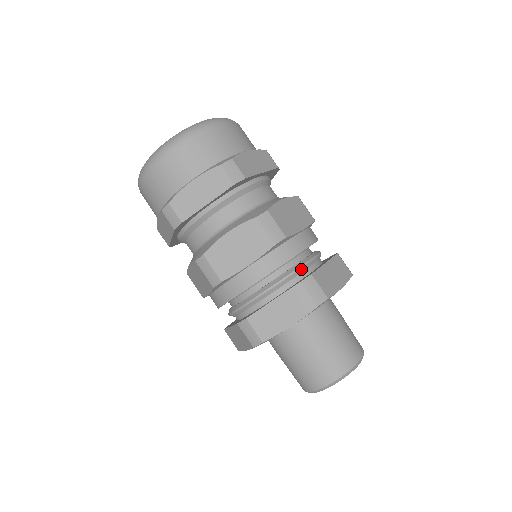
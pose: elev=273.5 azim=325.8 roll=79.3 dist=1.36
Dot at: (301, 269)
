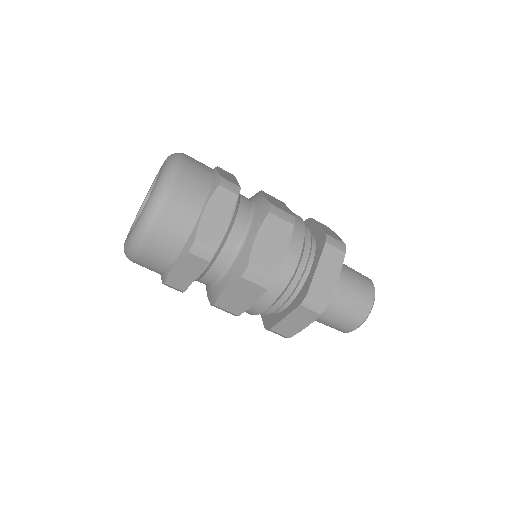
Dot at: (297, 283)
